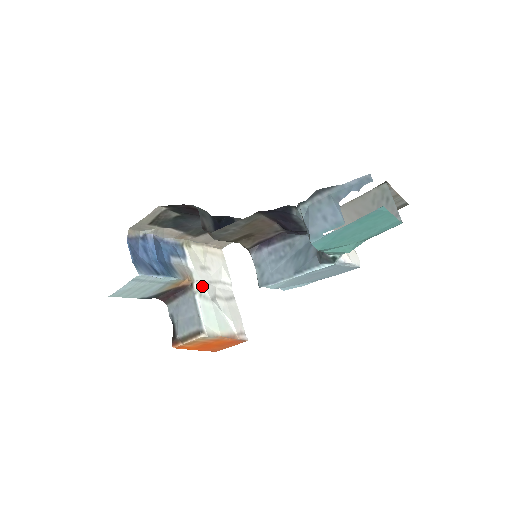
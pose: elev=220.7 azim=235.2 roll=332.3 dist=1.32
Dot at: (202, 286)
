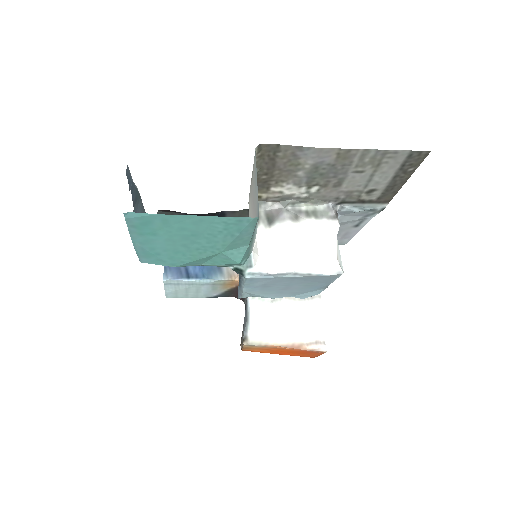
Dot at: occluded
